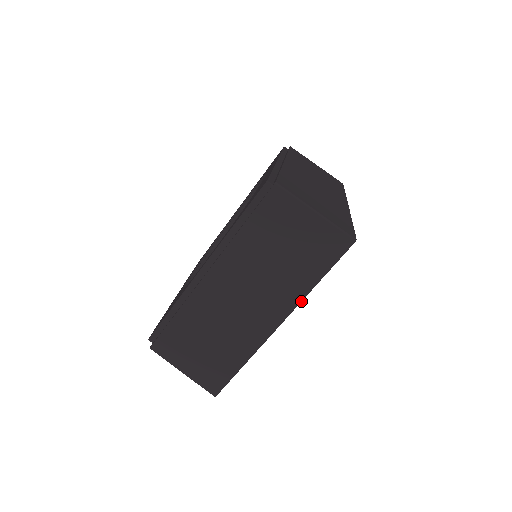
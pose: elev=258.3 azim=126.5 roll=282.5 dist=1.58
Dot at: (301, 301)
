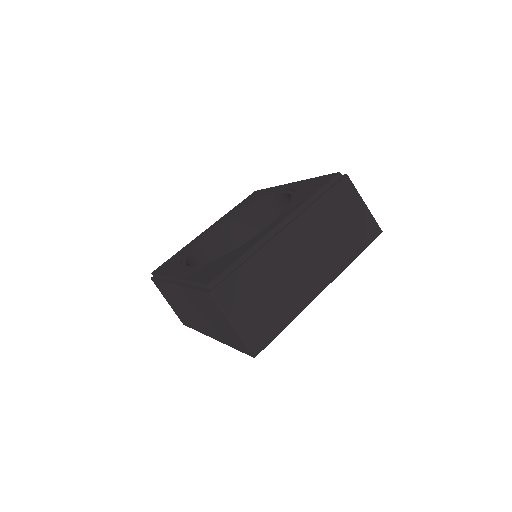
Dot at: (343, 270)
